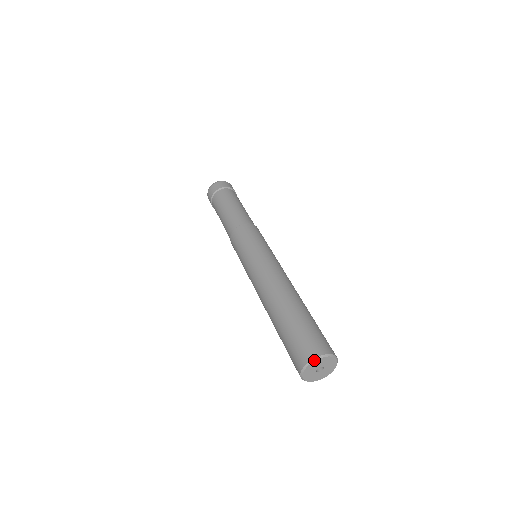
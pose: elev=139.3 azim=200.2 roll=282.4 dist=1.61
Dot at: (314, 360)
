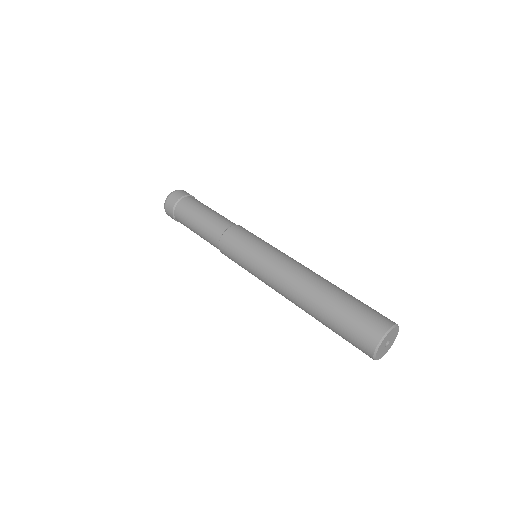
Dot at: (377, 349)
